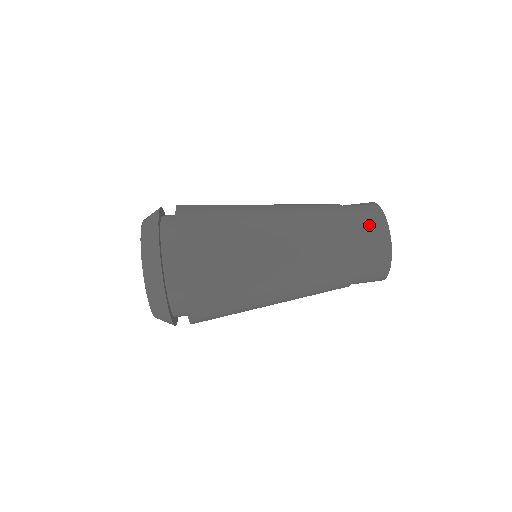
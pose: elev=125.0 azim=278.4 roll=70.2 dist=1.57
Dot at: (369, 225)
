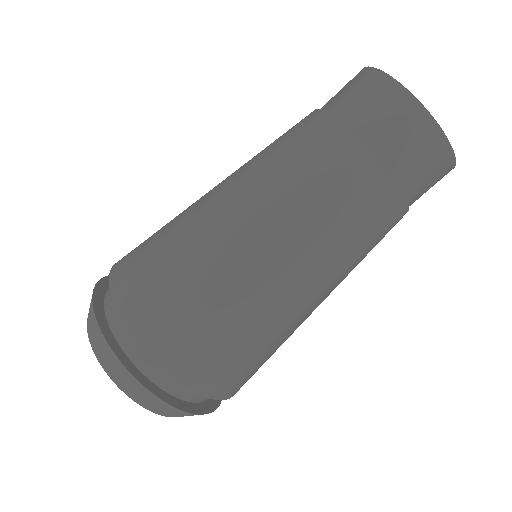
Dot at: occluded
